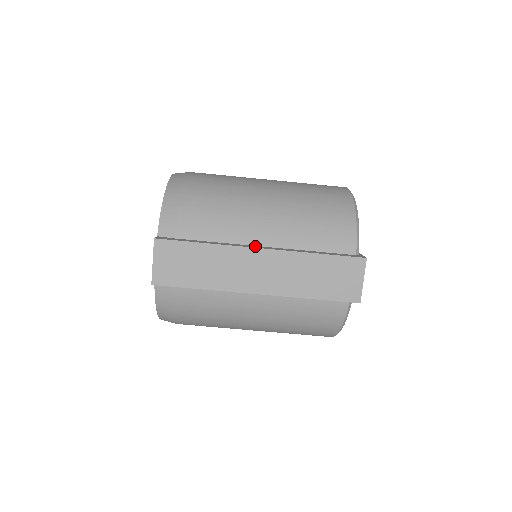
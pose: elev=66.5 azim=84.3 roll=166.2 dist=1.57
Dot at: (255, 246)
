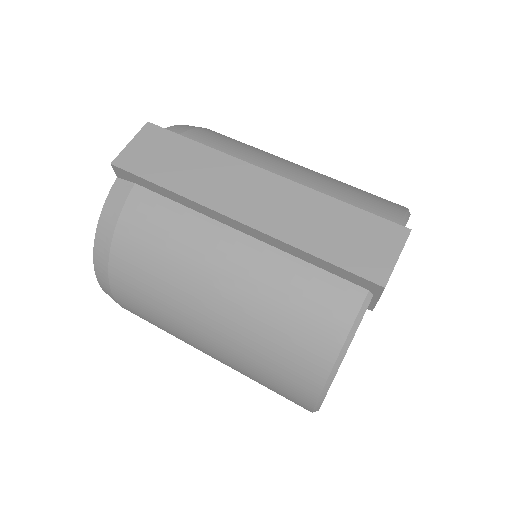
Dot at: occluded
